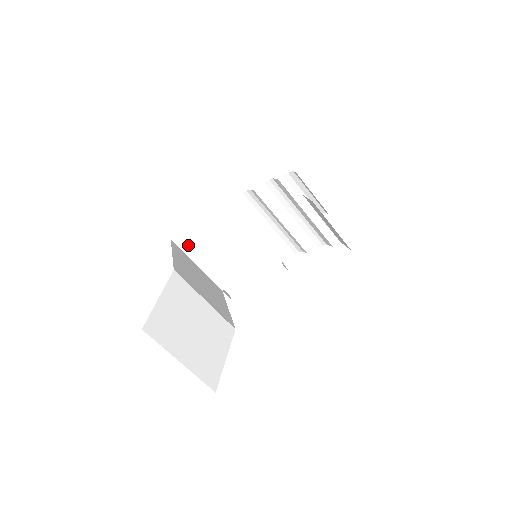
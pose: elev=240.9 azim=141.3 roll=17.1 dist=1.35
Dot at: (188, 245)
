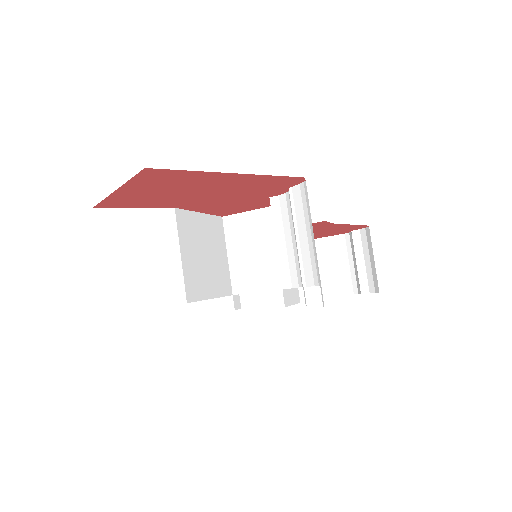
Dot at: (232, 231)
